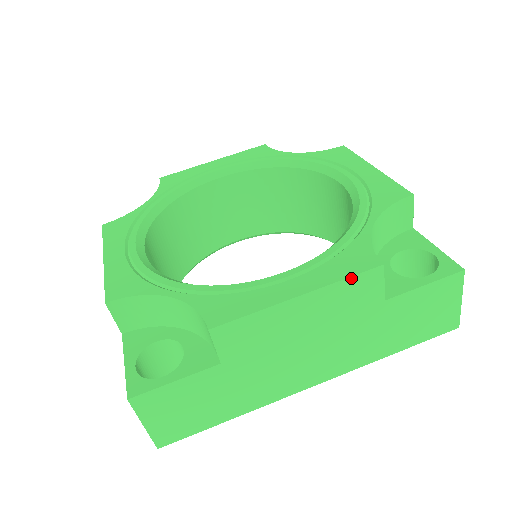
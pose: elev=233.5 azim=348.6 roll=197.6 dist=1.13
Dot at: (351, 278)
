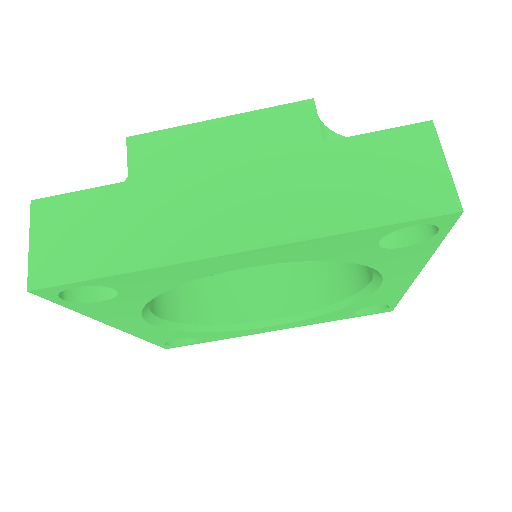
Dot at: (276, 108)
